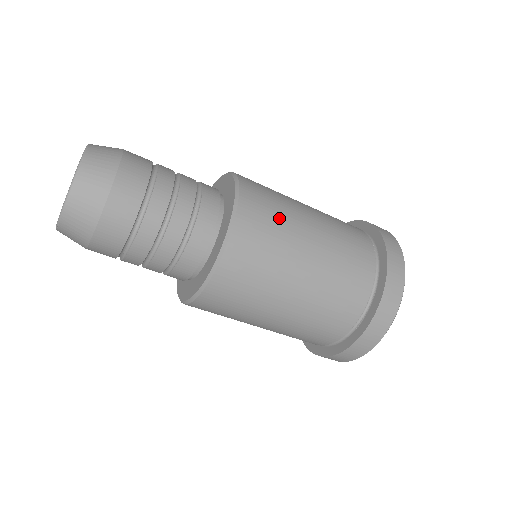
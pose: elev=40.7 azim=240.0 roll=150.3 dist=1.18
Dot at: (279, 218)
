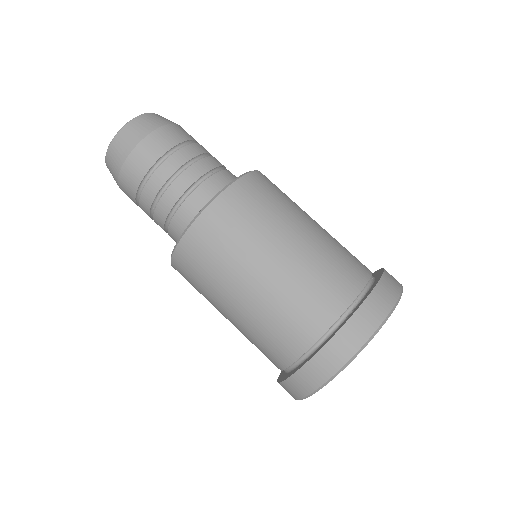
Dot at: (288, 197)
